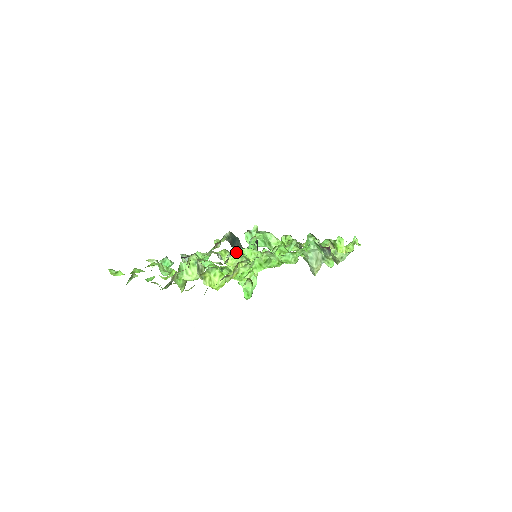
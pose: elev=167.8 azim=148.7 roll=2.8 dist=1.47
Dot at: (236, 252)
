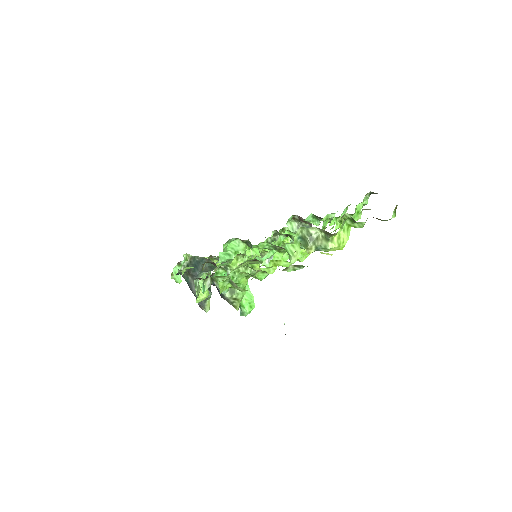
Dot at: occluded
